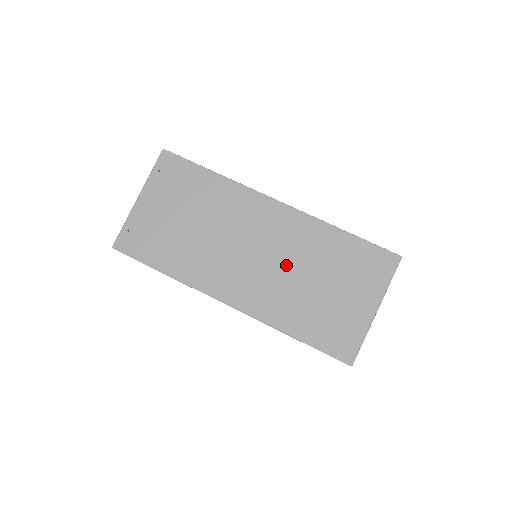
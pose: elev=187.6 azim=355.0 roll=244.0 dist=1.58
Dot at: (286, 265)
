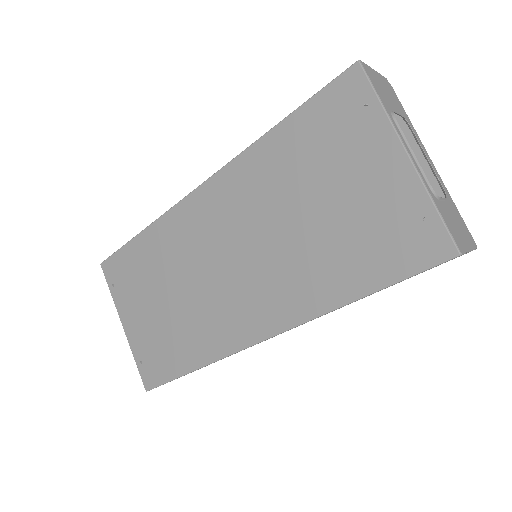
Dot at: (267, 234)
